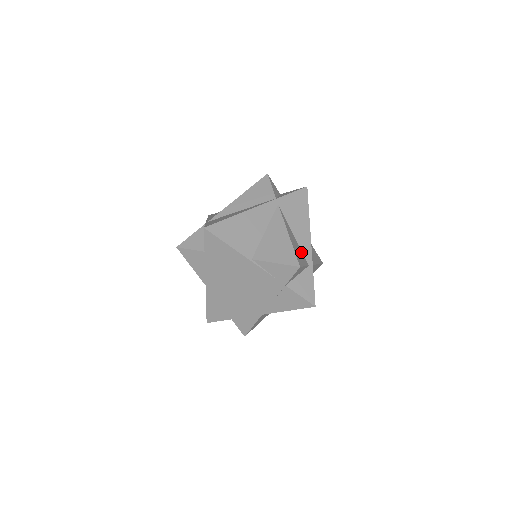
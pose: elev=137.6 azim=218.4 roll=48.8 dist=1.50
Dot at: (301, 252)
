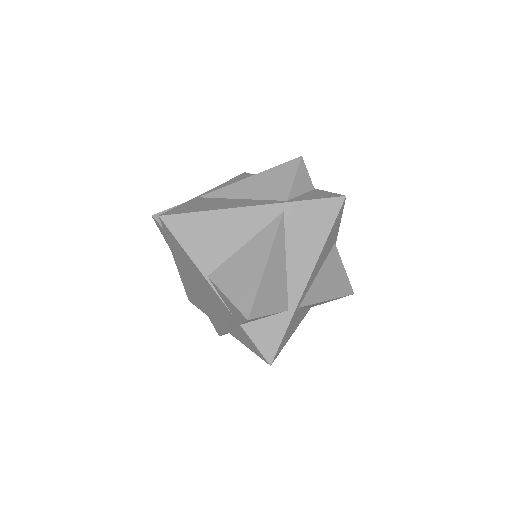
Dot at: (284, 289)
